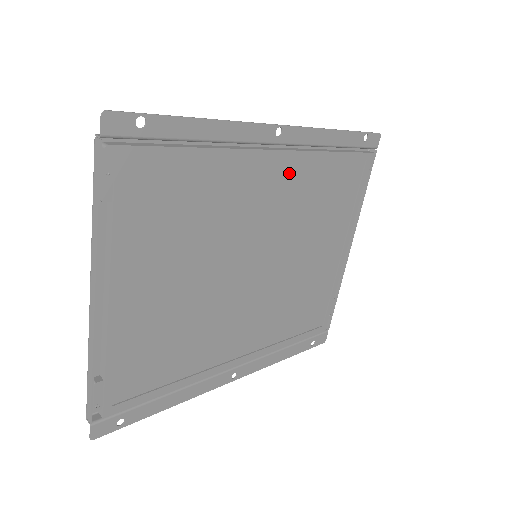
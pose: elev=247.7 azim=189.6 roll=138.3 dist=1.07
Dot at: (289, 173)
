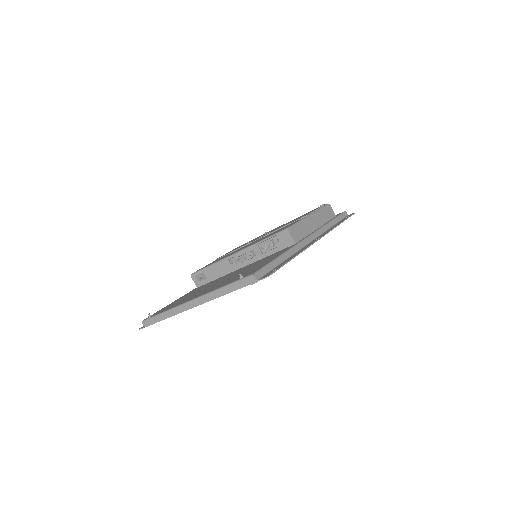
Dot at: occluded
